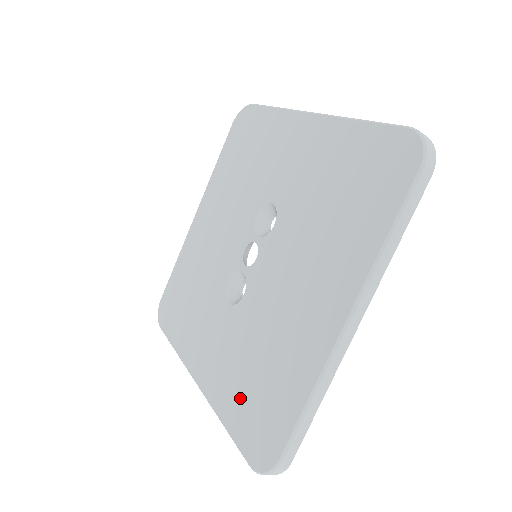
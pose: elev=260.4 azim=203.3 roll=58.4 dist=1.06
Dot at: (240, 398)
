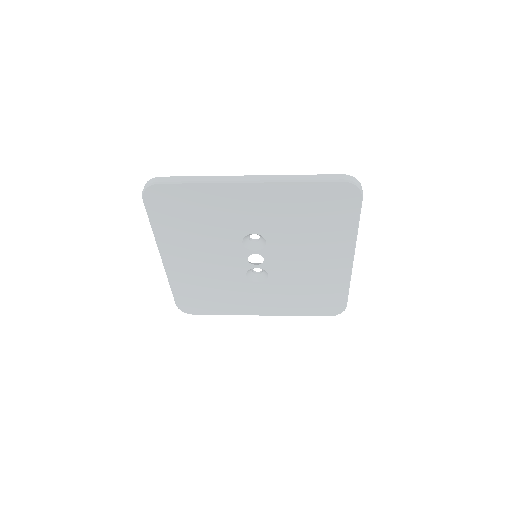
Dot at: (304, 305)
